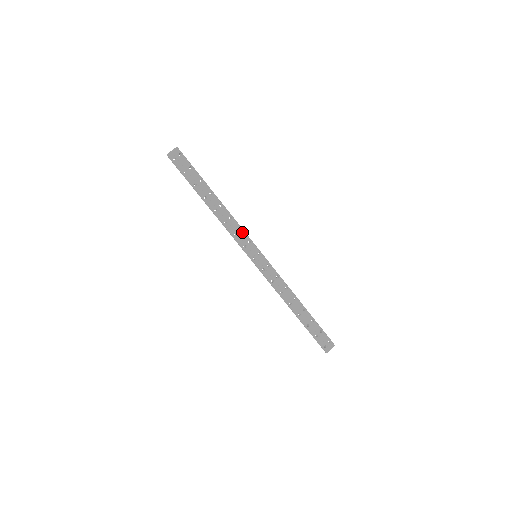
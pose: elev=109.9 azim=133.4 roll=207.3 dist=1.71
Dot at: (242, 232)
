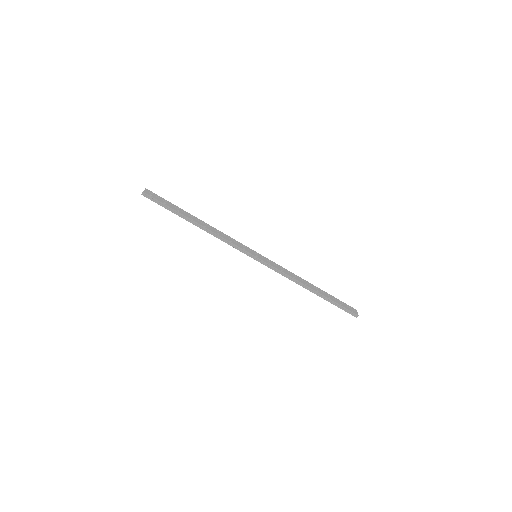
Dot at: (234, 240)
